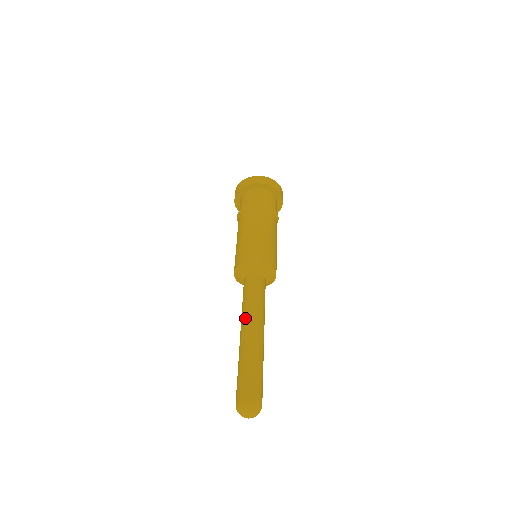
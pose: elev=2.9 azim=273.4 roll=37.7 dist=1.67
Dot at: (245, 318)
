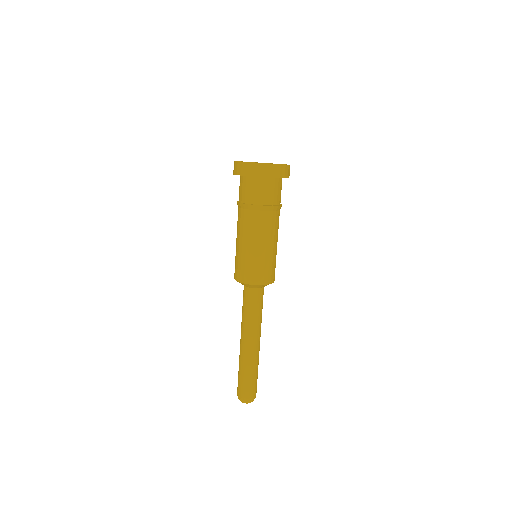
Dot at: (241, 329)
